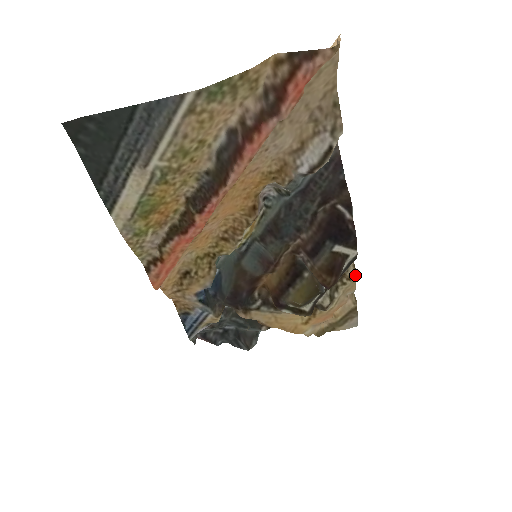
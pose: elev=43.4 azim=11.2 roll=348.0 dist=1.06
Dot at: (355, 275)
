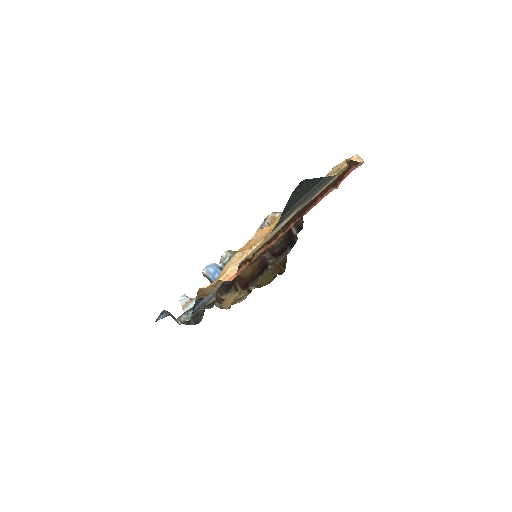
Dot at: occluded
